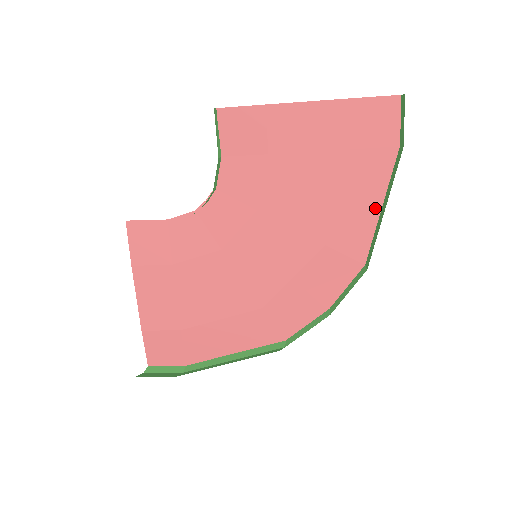
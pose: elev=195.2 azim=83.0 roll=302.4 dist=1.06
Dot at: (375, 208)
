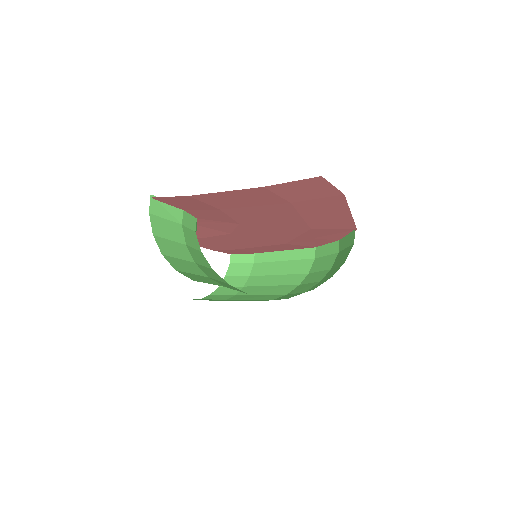
Dot at: (342, 215)
